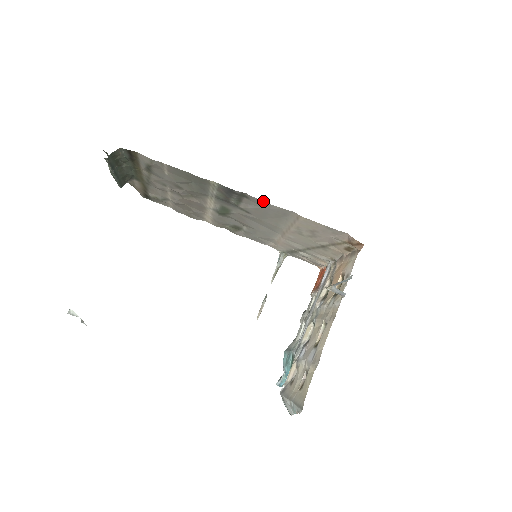
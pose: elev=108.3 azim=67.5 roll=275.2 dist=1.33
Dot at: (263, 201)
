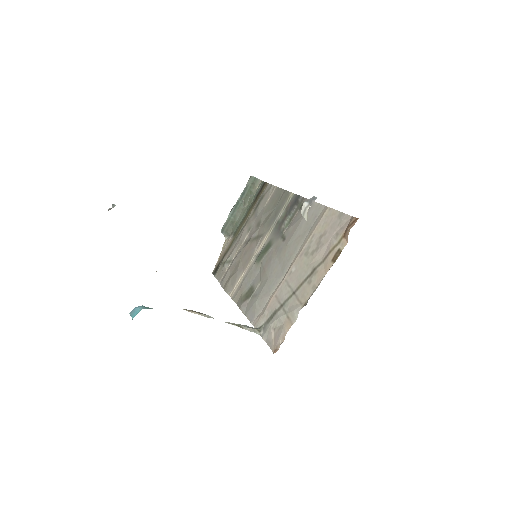
Dot at: occluded
